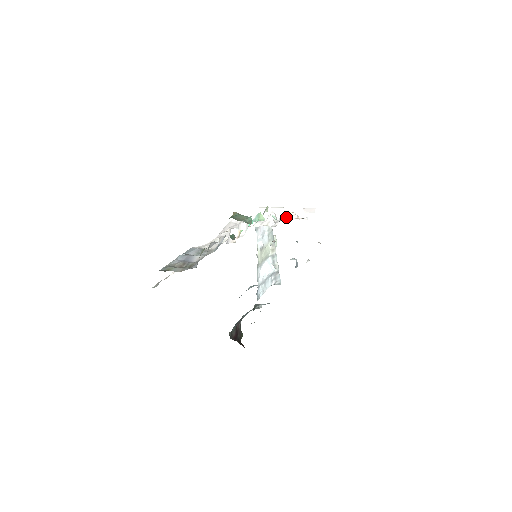
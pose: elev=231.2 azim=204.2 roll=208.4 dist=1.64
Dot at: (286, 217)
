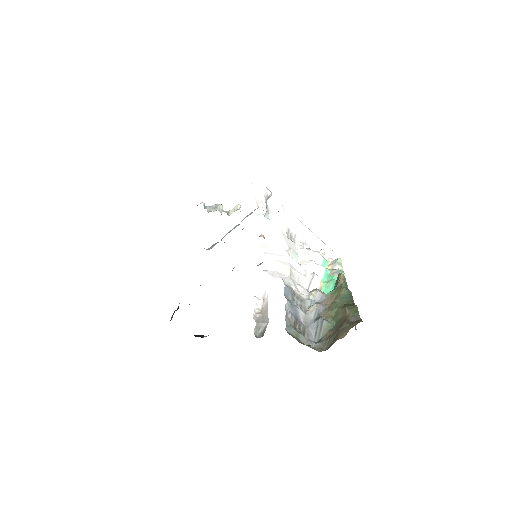
Dot at: occluded
